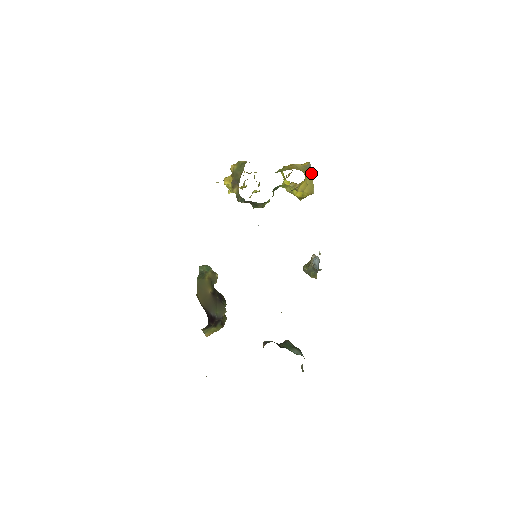
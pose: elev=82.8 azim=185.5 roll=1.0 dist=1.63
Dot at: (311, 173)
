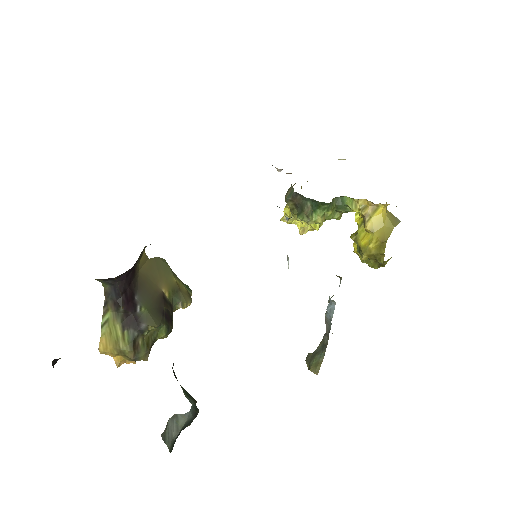
Dot at: (397, 222)
